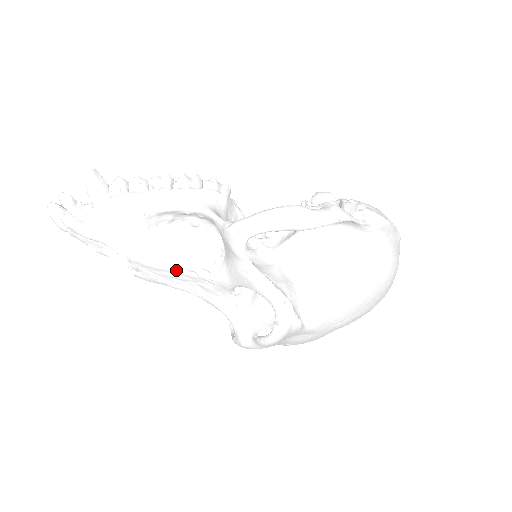
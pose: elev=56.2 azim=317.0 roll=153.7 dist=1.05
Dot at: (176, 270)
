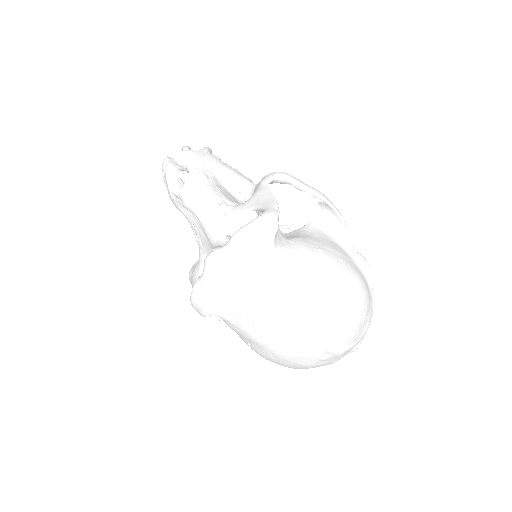
Dot at: (211, 195)
